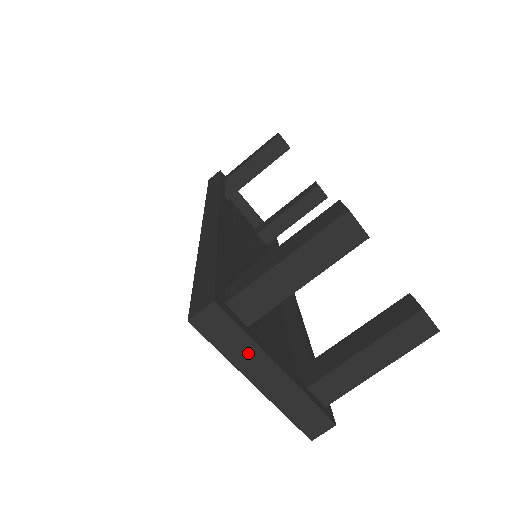
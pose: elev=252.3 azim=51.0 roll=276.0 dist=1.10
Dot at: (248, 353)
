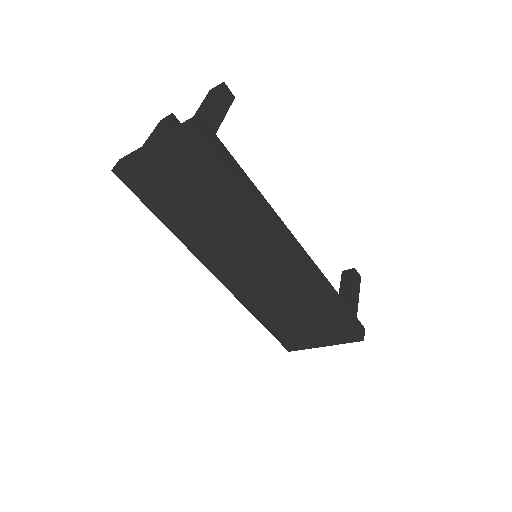
Dot at: (140, 150)
